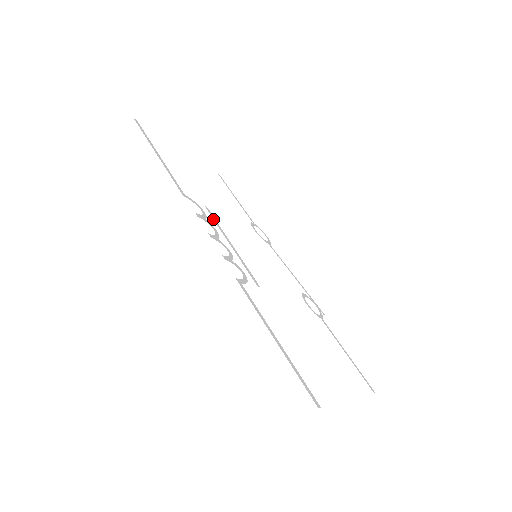
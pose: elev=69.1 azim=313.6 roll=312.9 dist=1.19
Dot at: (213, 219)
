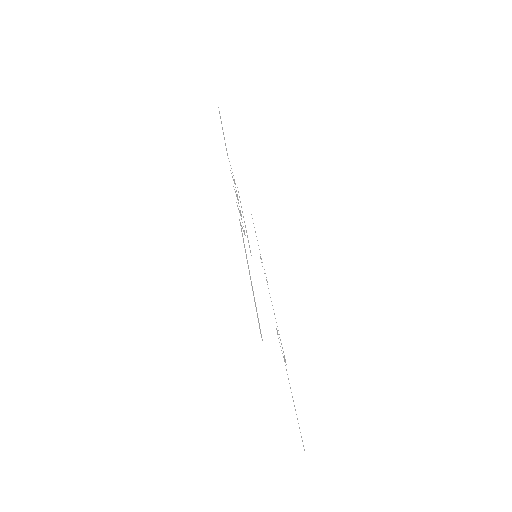
Dot at: occluded
